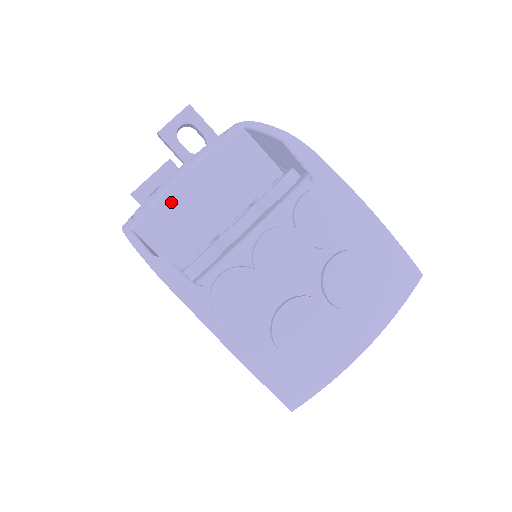
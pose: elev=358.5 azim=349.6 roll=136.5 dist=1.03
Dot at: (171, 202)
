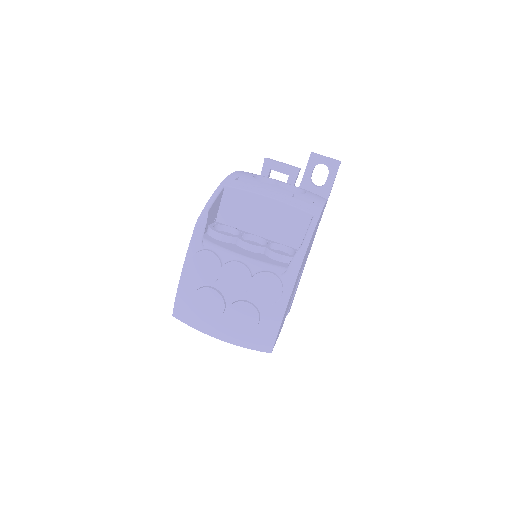
Dot at: (250, 198)
